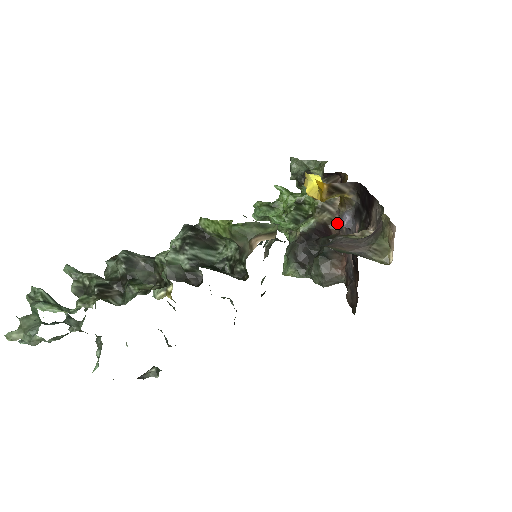
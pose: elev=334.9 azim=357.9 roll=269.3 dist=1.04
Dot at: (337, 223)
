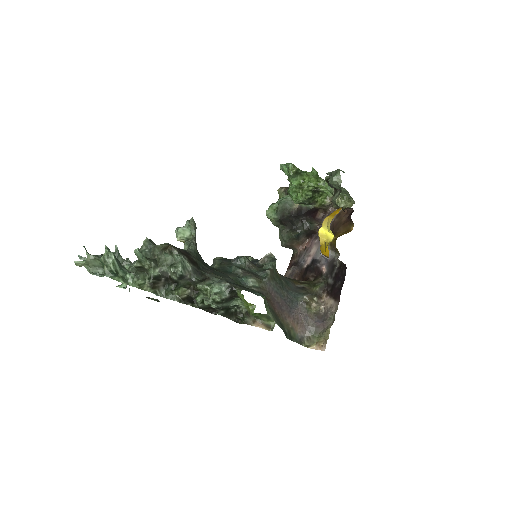
Dot at: (326, 212)
